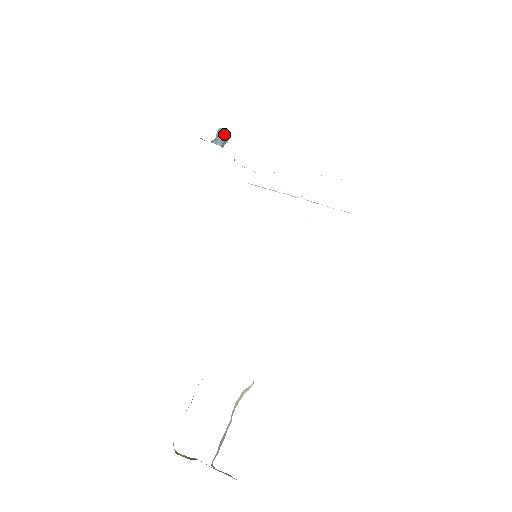
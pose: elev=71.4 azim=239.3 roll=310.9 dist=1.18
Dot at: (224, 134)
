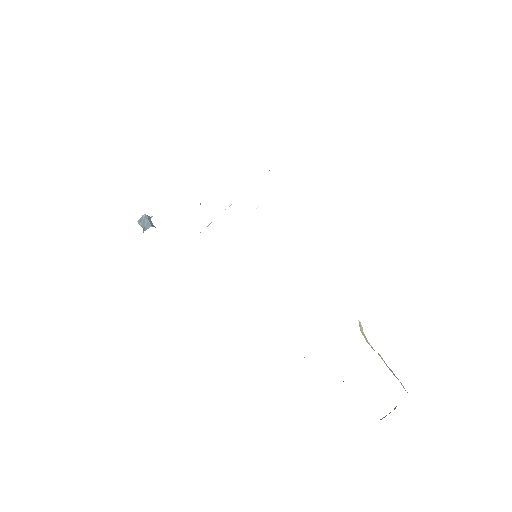
Dot at: (144, 219)
